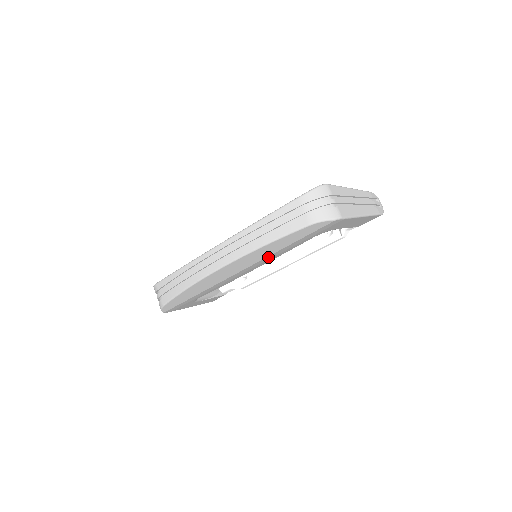
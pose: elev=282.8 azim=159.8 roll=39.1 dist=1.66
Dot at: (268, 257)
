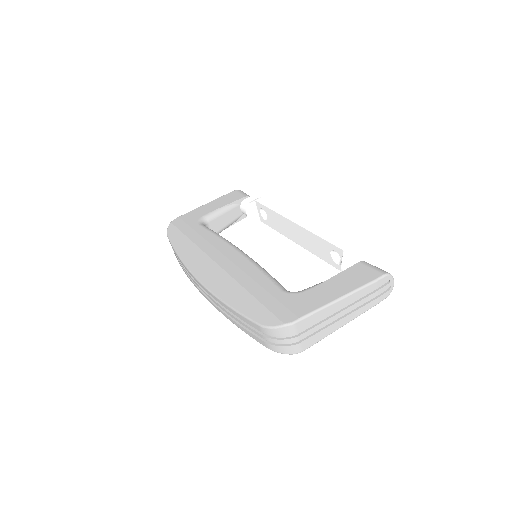
Dot at: occluded
